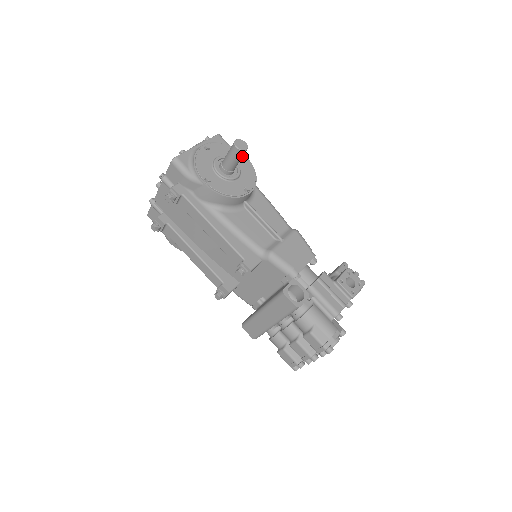
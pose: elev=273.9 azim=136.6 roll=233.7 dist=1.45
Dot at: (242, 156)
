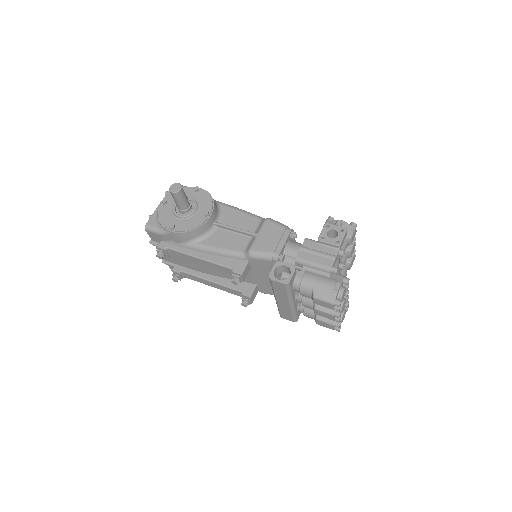
Dot at: (183, 194)
